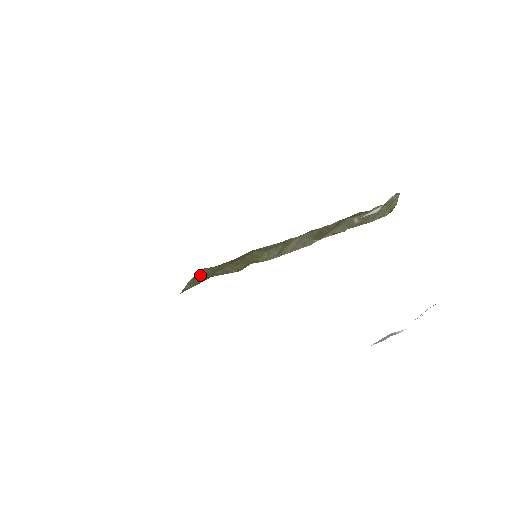
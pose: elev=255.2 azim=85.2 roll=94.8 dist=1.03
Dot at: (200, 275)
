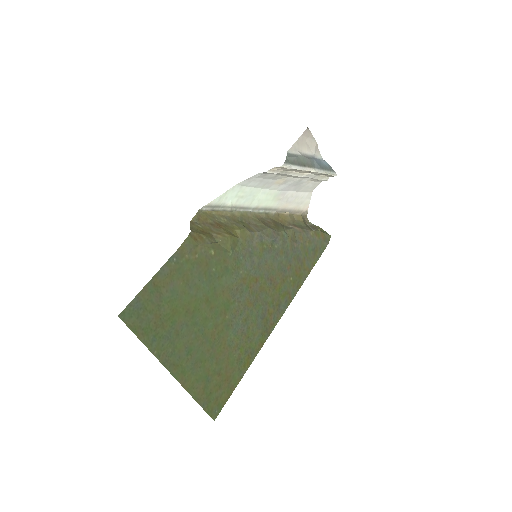
Dot at: (195, 227)
